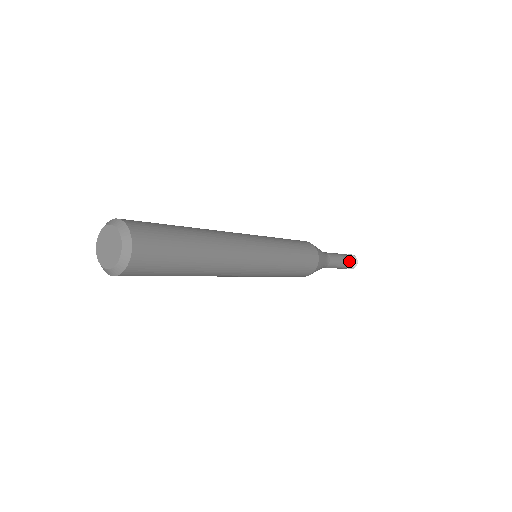
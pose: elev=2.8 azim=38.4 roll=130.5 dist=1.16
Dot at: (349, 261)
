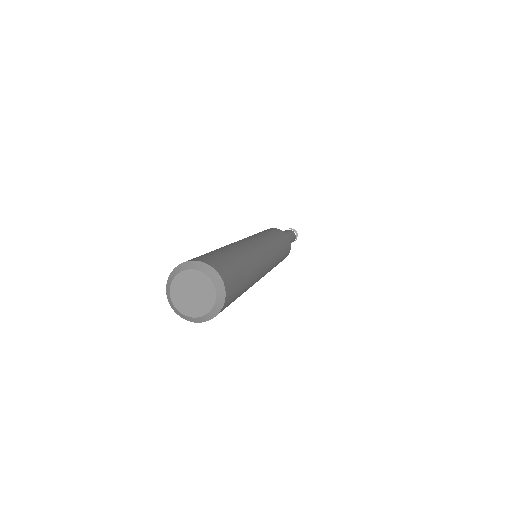
Dot at: (294, 239)
